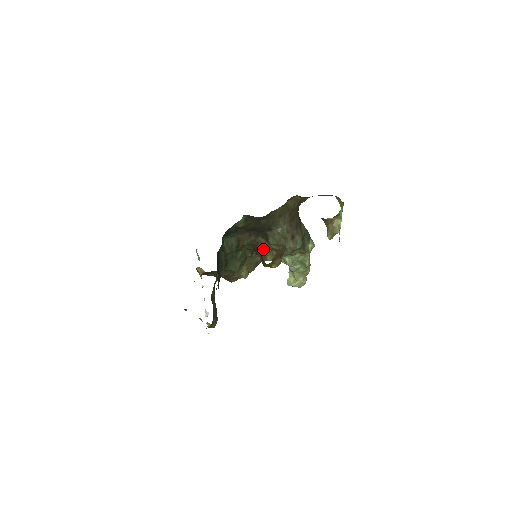
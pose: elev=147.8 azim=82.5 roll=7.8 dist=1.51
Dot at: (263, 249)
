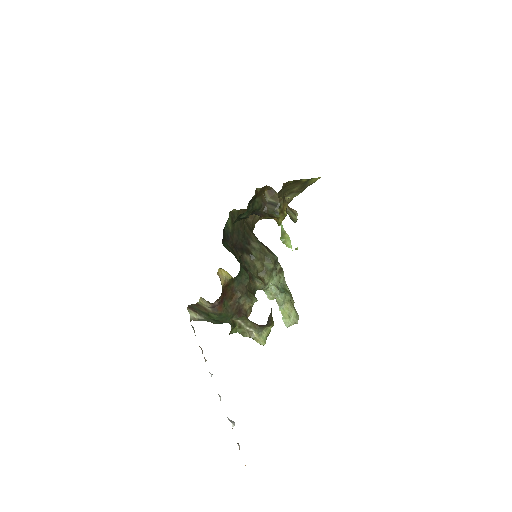
Dot at: (271, 193)
